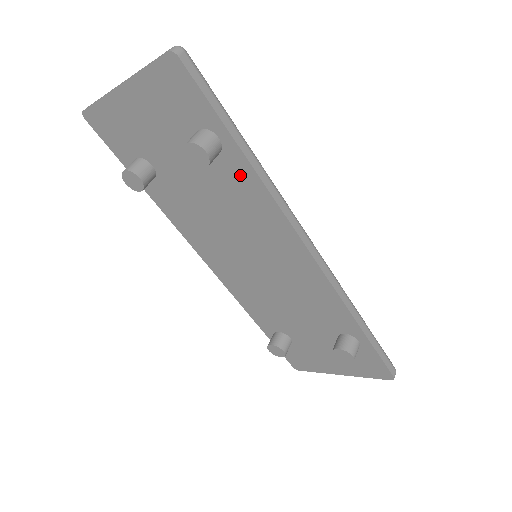
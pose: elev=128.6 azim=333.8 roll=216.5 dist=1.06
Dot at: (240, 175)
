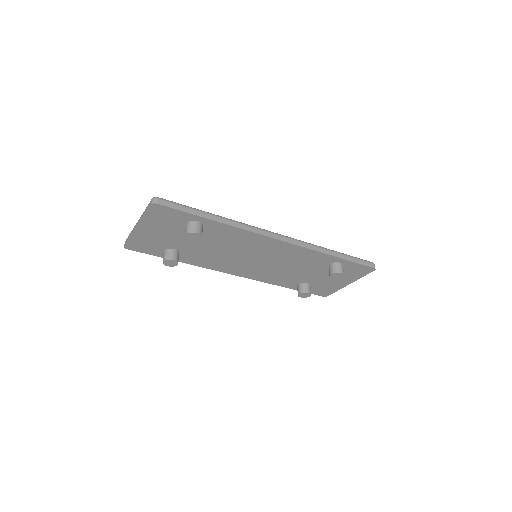
Dot at: (219, 229)
